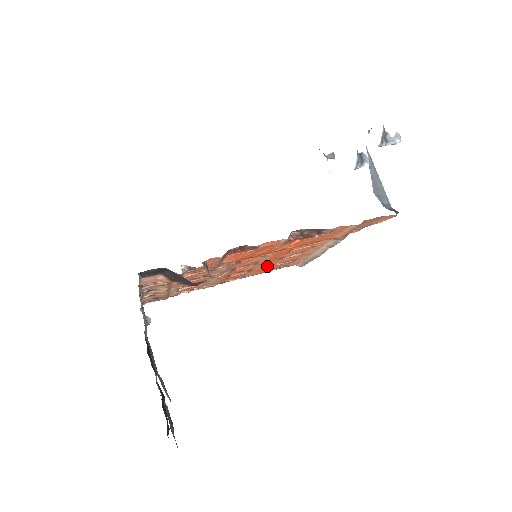
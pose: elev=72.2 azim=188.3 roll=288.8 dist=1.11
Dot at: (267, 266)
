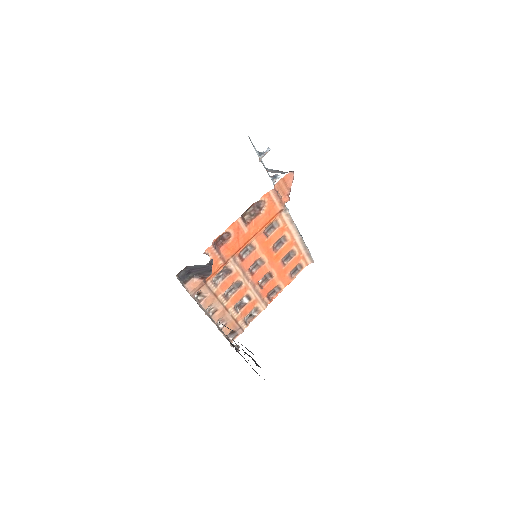
Dot at: (279, 266)
